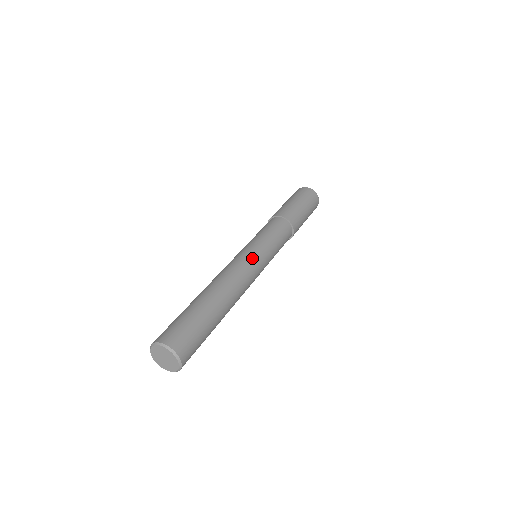
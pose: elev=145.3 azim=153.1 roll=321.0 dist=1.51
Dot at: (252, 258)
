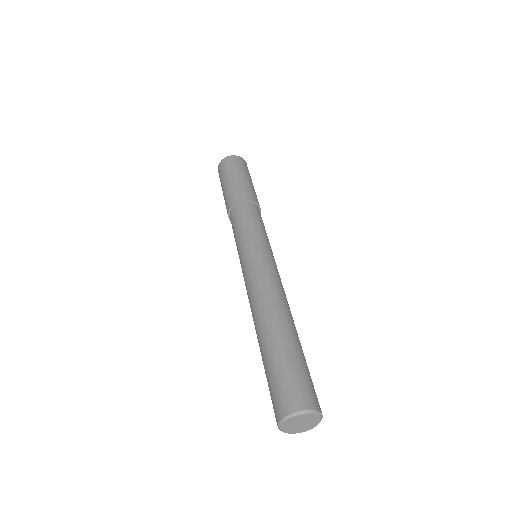
Dot at: (254, 263)
